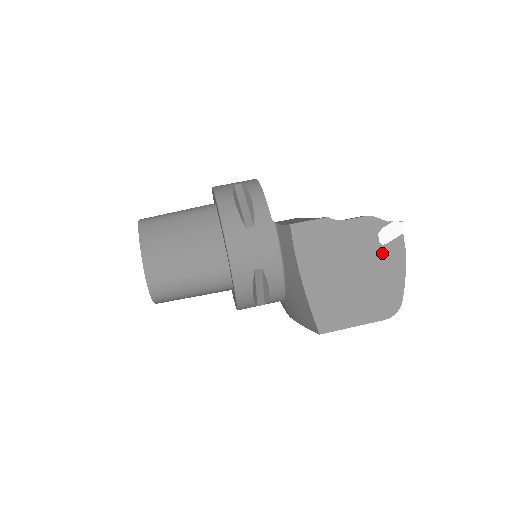
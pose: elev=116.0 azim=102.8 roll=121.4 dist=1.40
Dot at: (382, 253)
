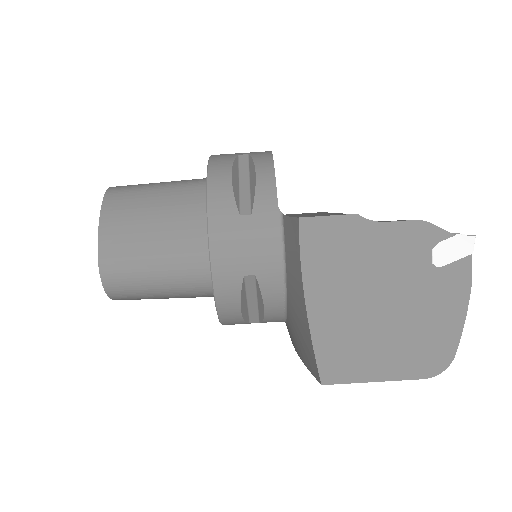
Dot at: (434, 279)
